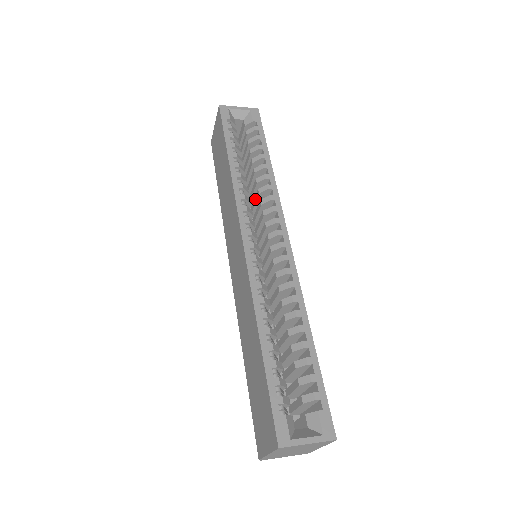
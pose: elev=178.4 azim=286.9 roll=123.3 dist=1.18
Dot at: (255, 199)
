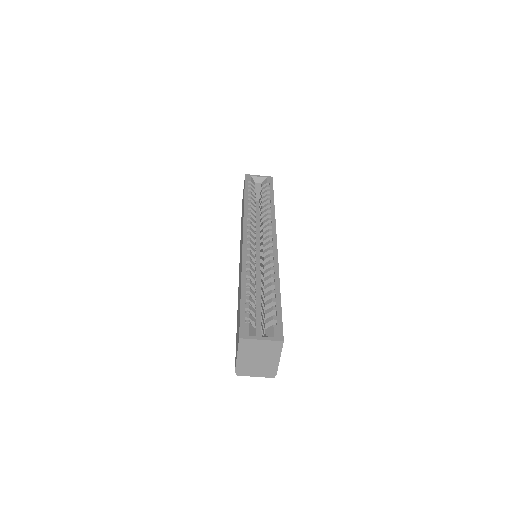
Dot at: (261, 225)
